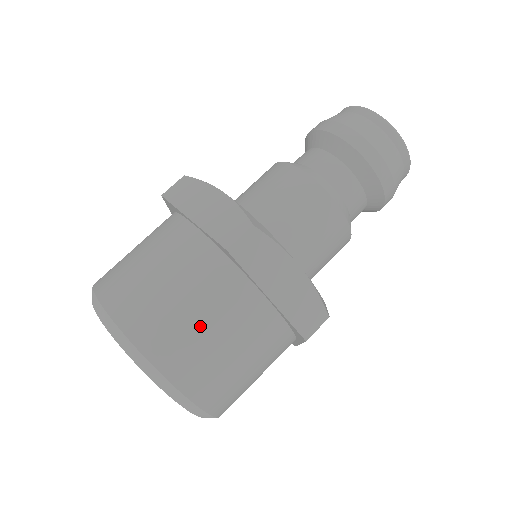
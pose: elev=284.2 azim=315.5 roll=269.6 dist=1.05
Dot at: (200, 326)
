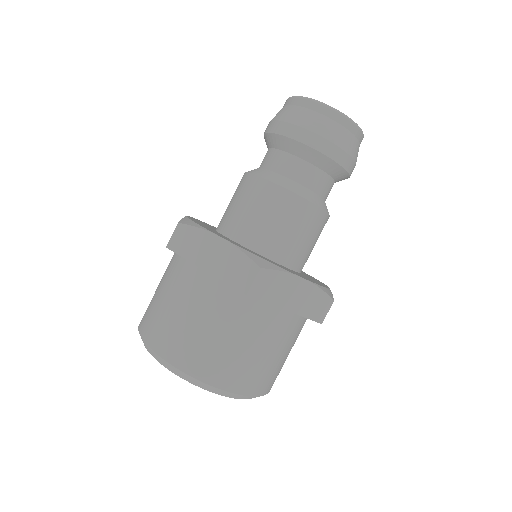
Dot at: (243, 350)
